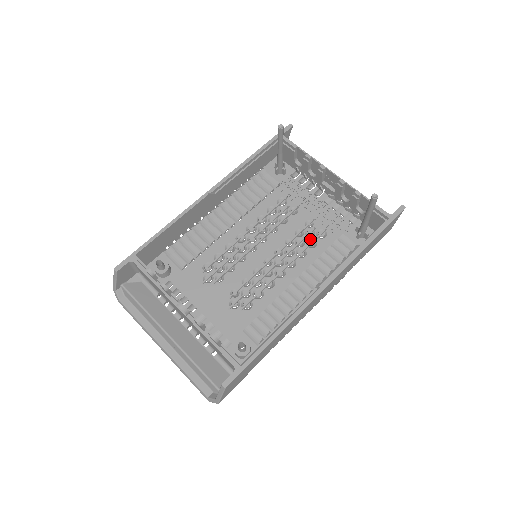
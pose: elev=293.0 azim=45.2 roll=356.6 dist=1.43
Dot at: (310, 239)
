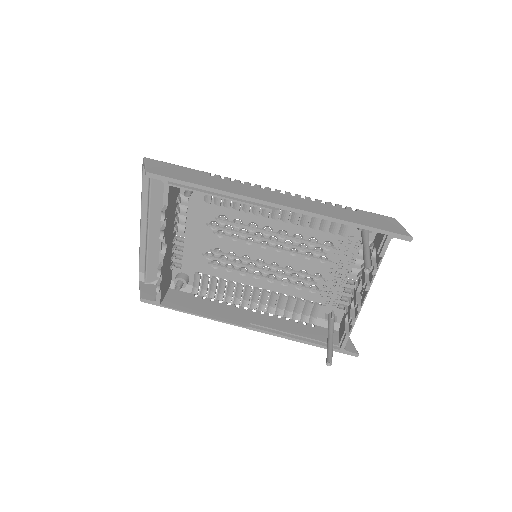
Dot at: (303, 283)
